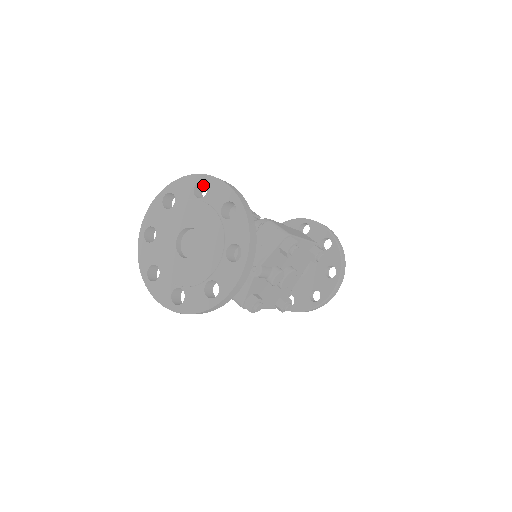
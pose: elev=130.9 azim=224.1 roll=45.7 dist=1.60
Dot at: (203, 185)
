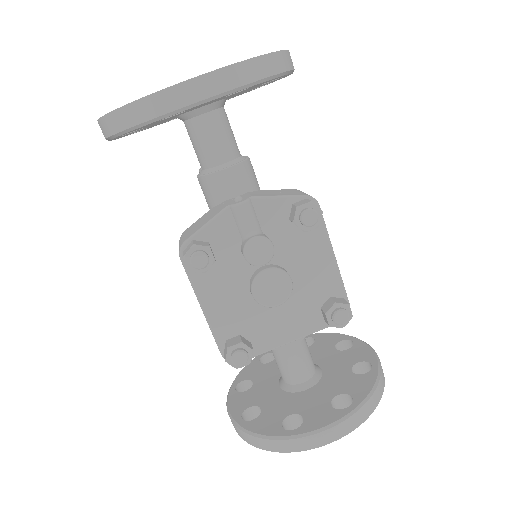
Dot at: occluded
